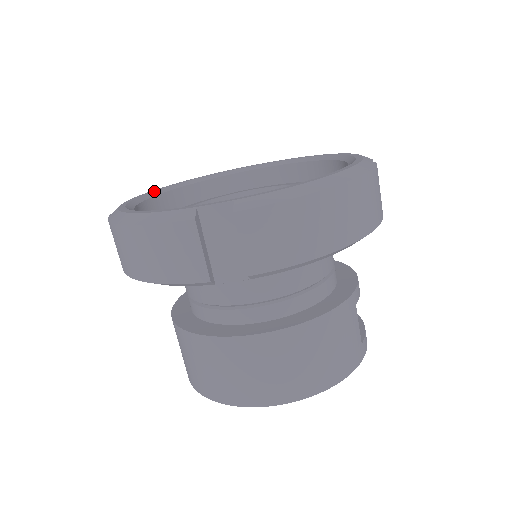
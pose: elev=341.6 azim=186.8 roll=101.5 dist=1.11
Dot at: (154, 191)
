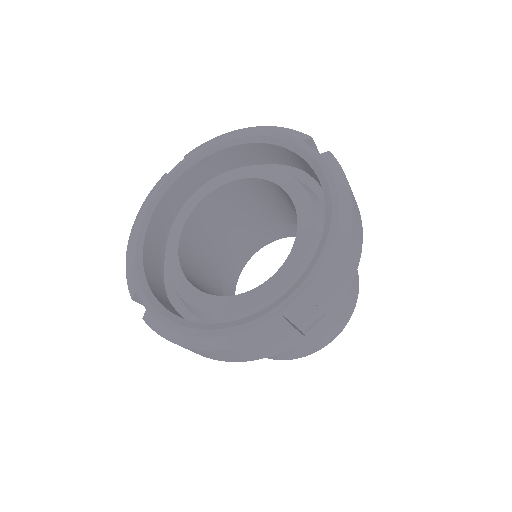
Dot at: (136, 267)
